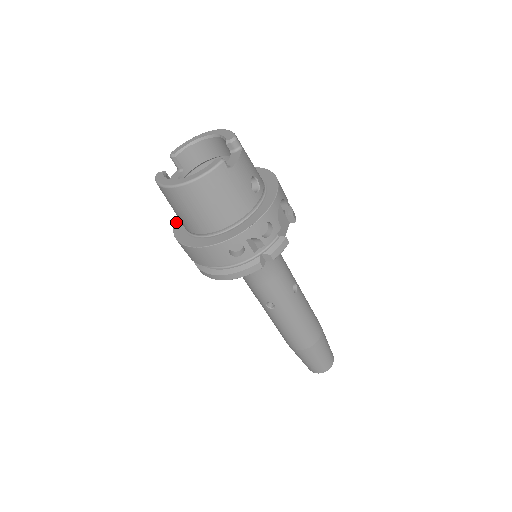
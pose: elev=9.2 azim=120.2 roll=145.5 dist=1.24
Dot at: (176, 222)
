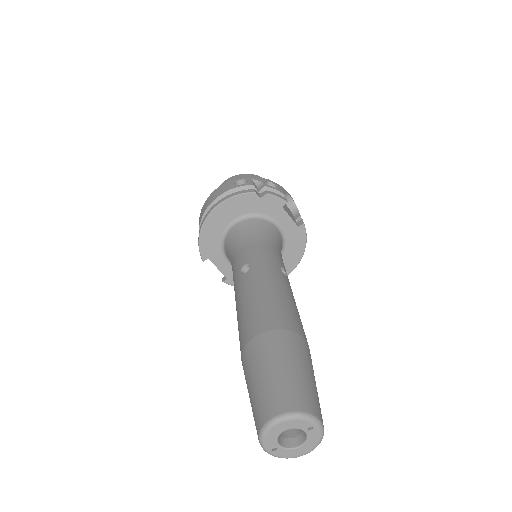
Dot at: occluded
